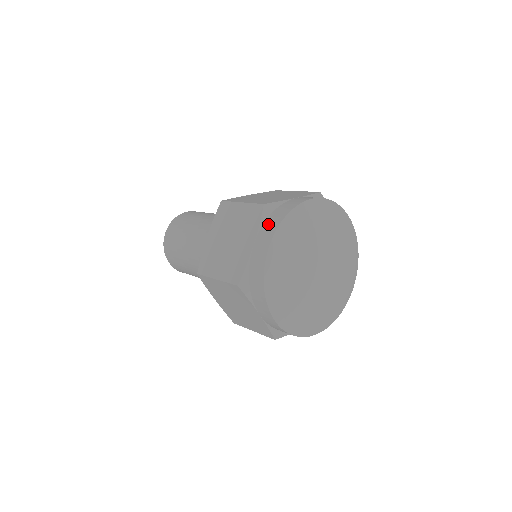
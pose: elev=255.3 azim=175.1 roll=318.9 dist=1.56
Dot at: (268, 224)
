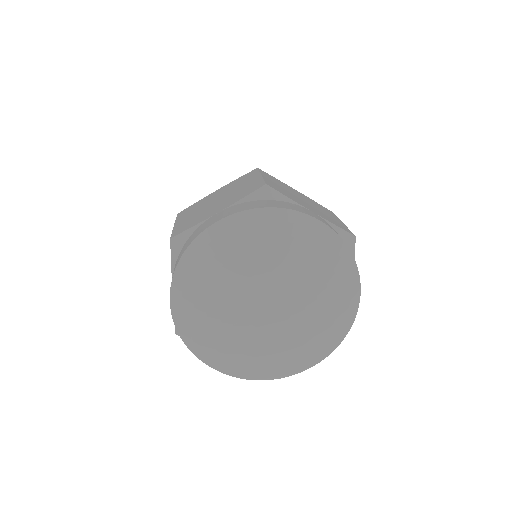
Dot at: occluded
